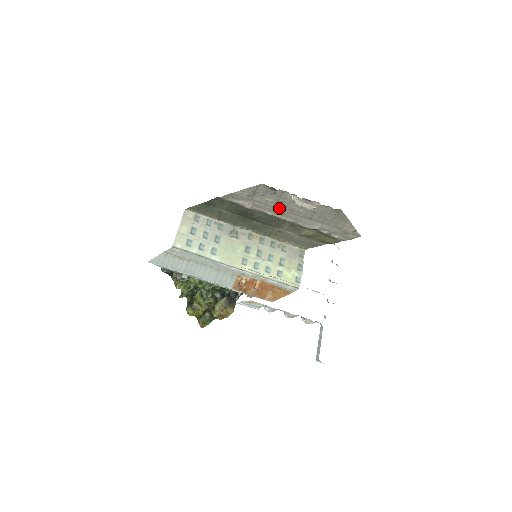
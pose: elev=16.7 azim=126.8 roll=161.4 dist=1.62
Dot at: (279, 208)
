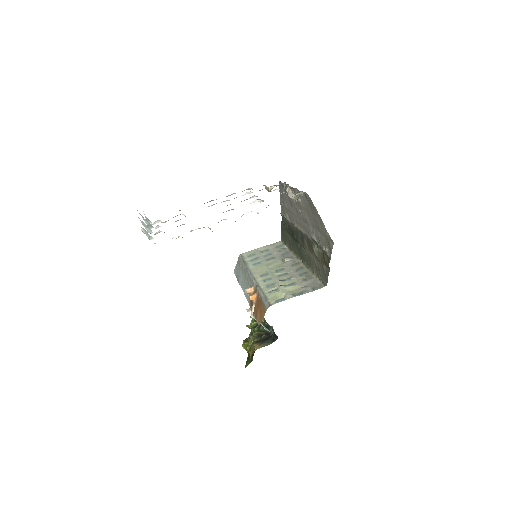
Dot at: (295, 214)
